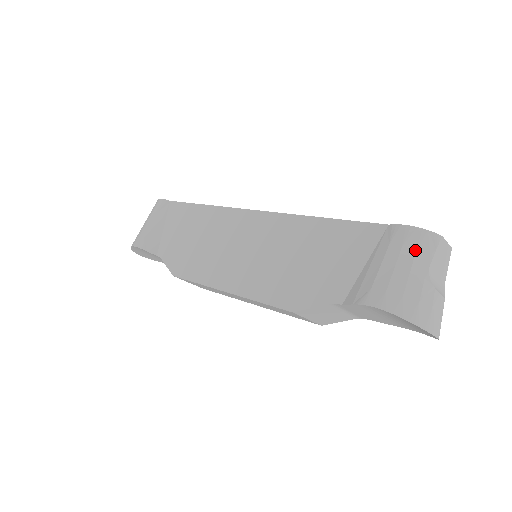
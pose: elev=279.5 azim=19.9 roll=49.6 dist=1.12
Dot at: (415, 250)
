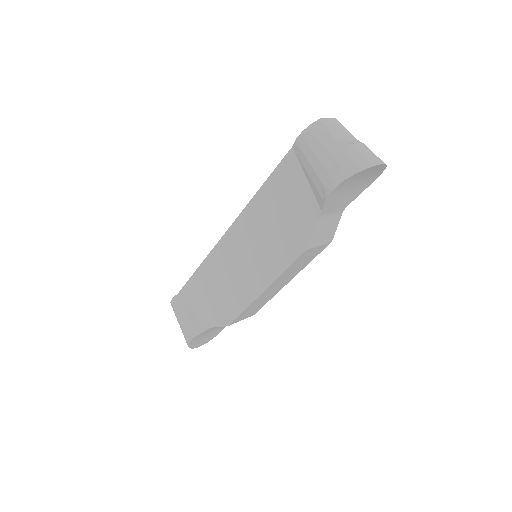
Dot at: (318, 140)
